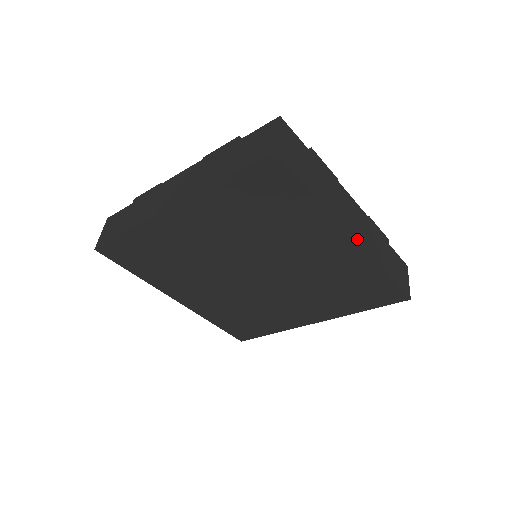
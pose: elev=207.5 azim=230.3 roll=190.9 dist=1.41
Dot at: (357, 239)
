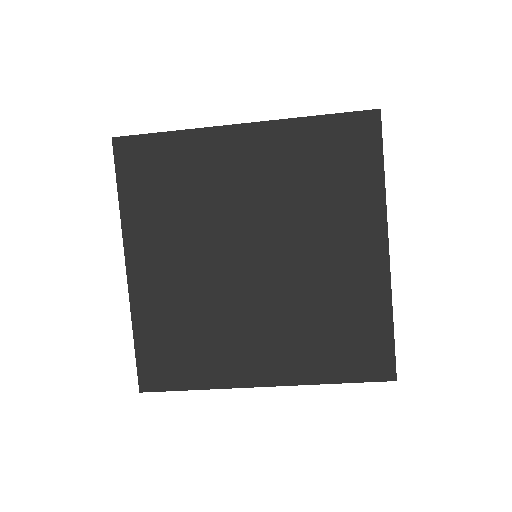
Dot at: (388, 253)
